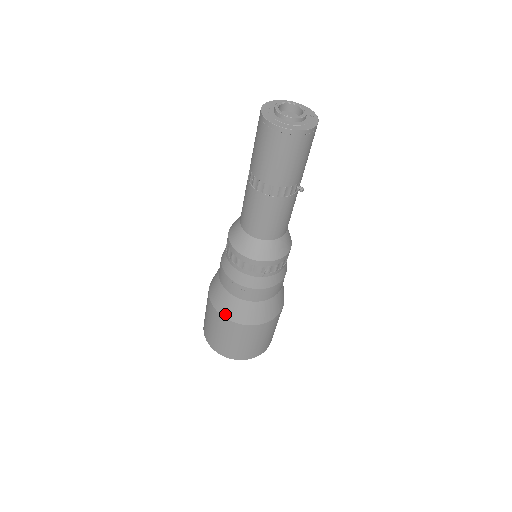
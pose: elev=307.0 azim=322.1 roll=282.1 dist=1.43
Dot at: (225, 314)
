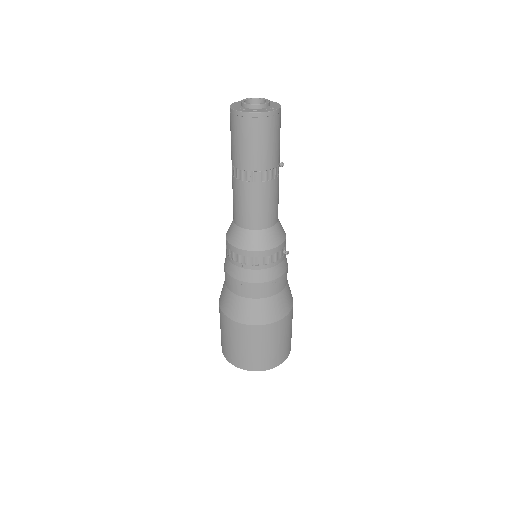
Dot at: (268, 320)
